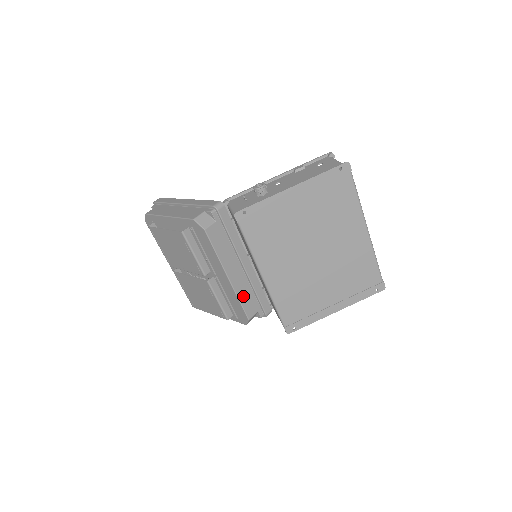
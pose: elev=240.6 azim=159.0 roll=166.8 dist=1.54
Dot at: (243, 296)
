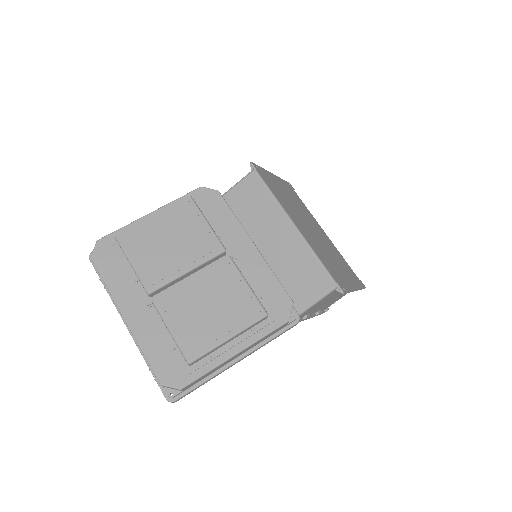
Dot at: occluded
